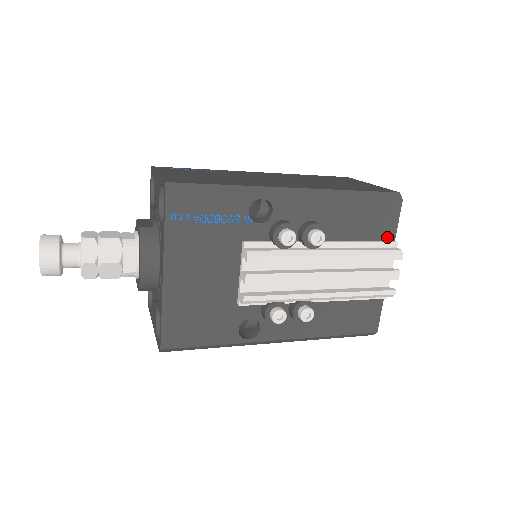
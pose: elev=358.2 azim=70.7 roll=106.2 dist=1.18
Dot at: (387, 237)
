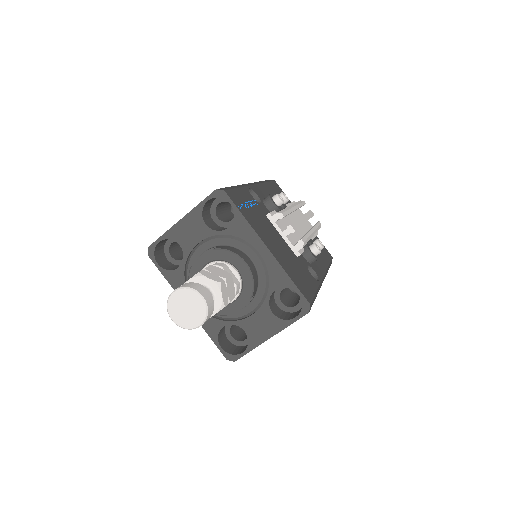
Dot at: (289, 201)
